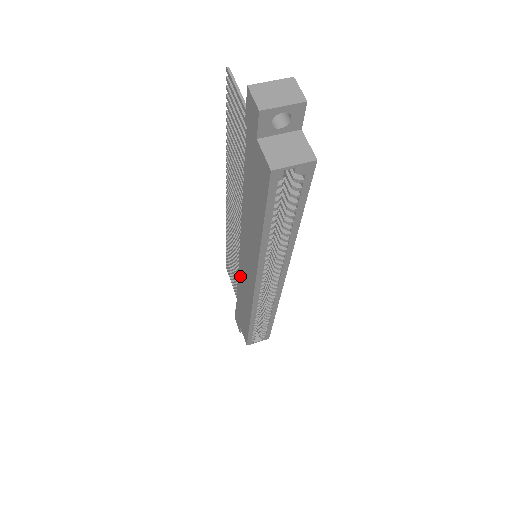
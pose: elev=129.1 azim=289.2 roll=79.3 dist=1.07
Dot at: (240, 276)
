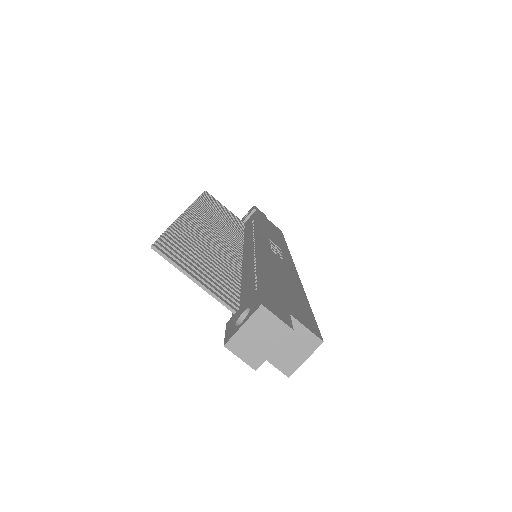
Dot at: occluded
